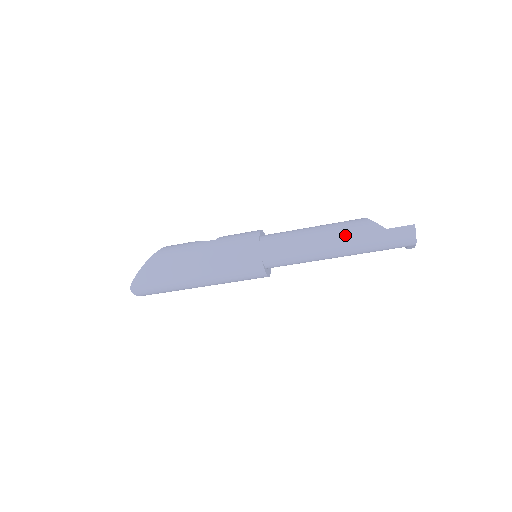
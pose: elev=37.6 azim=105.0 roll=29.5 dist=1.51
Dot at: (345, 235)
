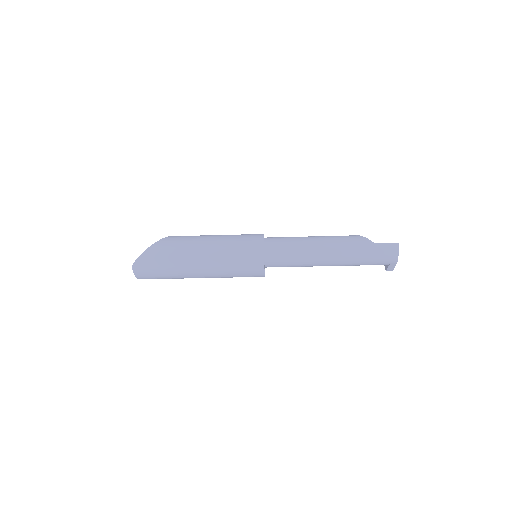
Dot at: (340, 243)
